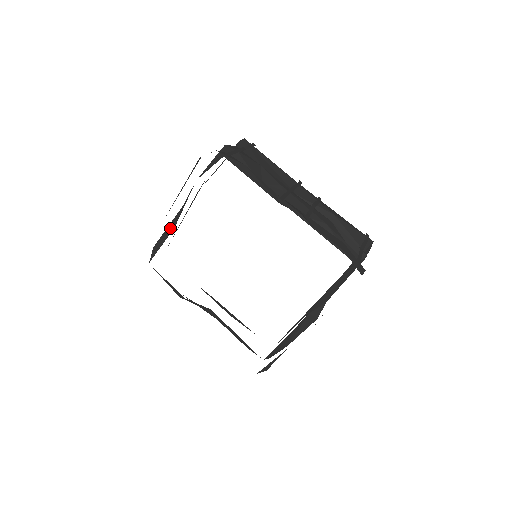
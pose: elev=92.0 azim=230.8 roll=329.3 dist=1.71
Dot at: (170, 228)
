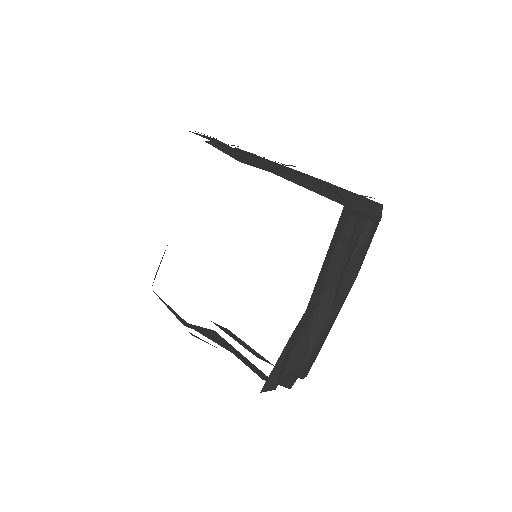
Dot at: occluded
